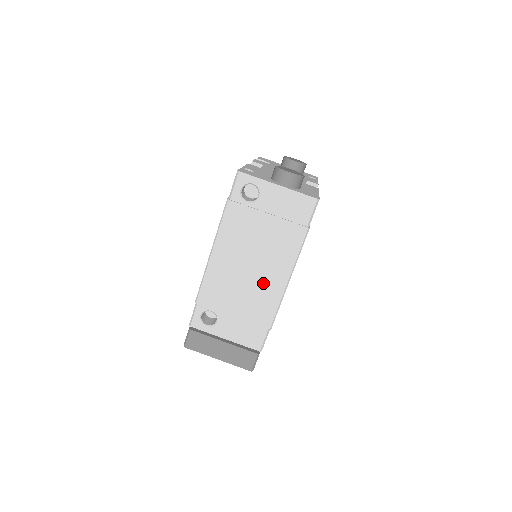
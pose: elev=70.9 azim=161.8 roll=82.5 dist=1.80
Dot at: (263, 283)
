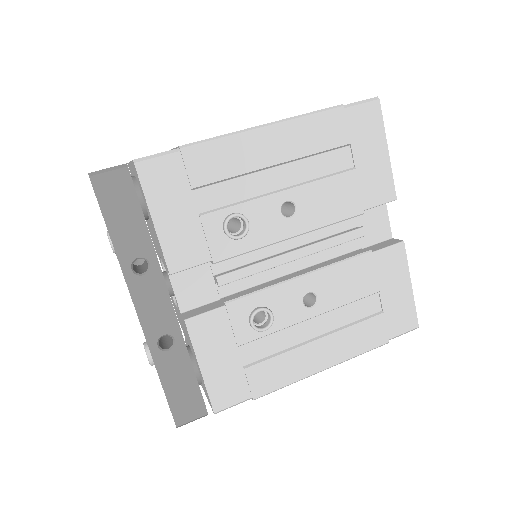
Dot at: occluded
